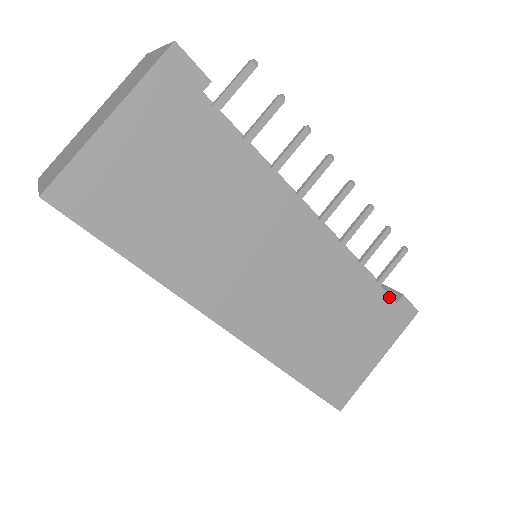
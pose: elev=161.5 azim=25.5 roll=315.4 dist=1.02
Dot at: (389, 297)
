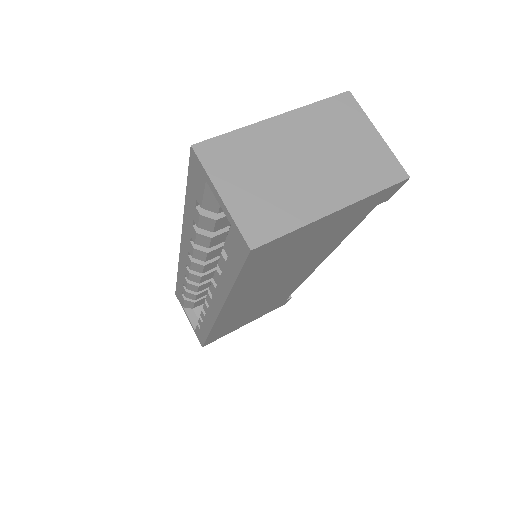
Dot at: occluded
